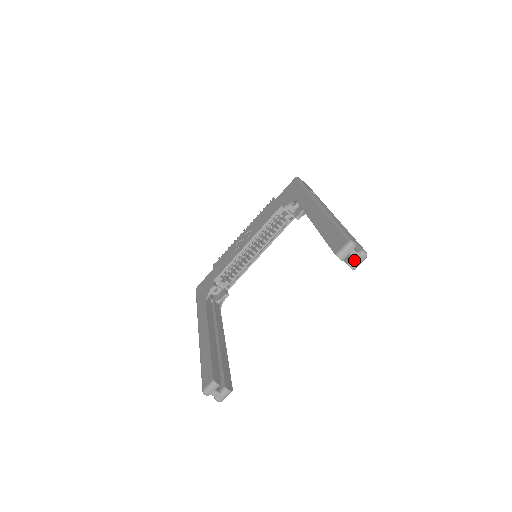
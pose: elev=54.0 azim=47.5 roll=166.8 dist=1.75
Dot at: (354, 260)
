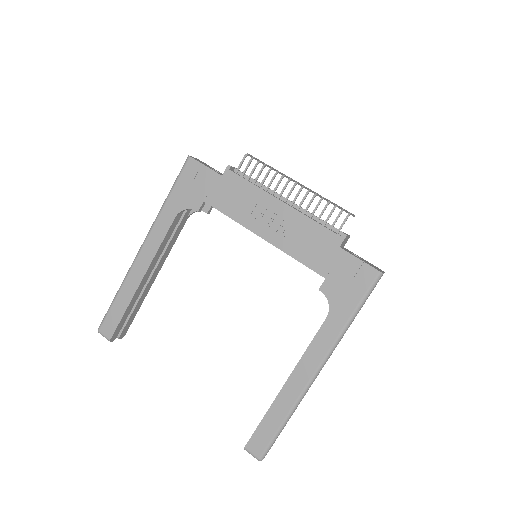
Dot at: occluded
